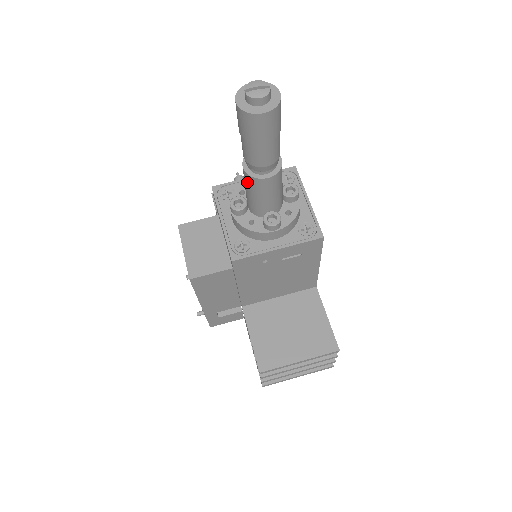
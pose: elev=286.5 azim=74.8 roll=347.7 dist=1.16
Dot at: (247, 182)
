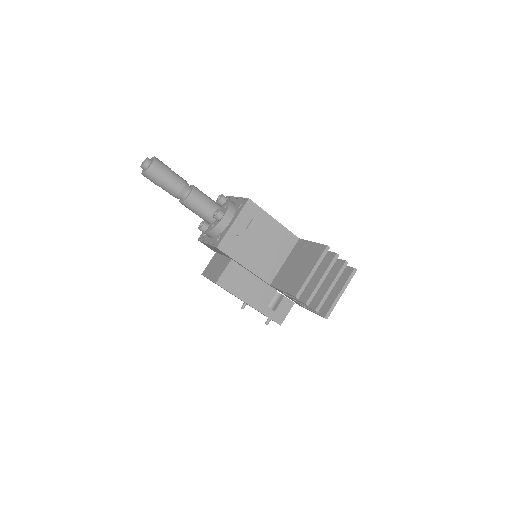
Dot at: (188, 207)
